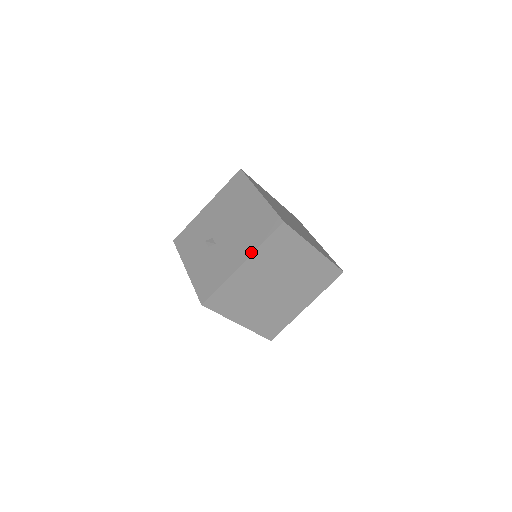
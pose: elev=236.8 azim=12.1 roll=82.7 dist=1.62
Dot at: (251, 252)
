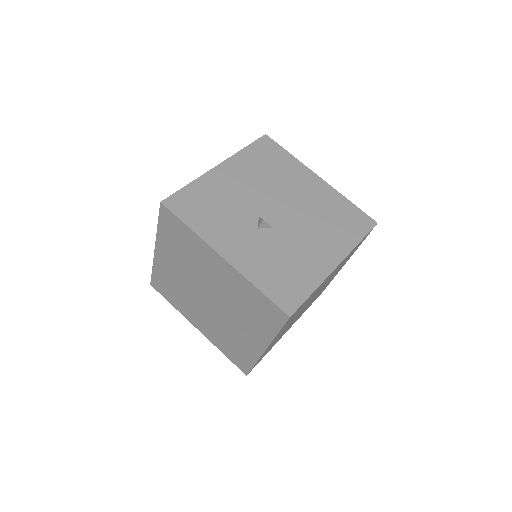
Dot at: (347, 251)
